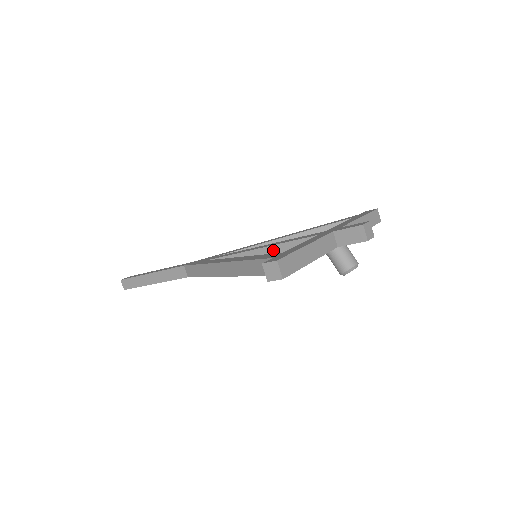
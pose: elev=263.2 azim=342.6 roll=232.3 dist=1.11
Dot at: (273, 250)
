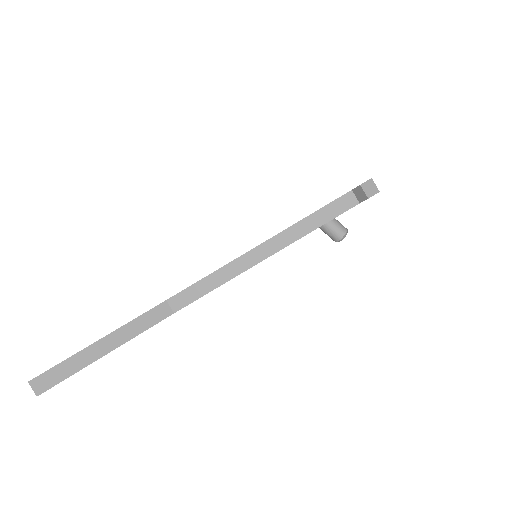
Dot at: occluded
